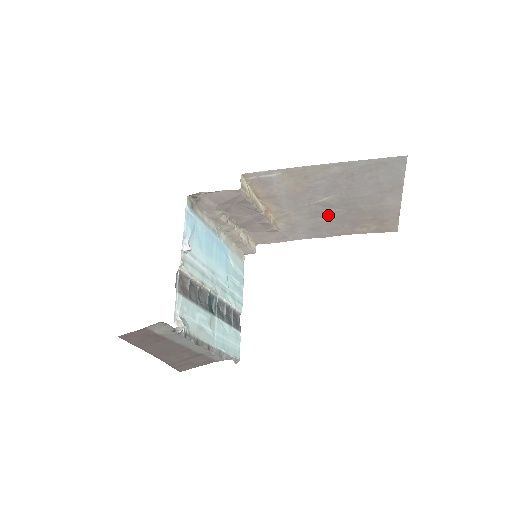
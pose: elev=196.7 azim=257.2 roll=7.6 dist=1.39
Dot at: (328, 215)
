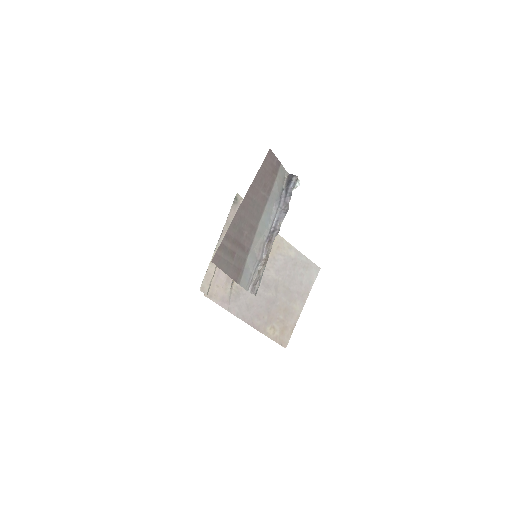
Dot at: (264, 296)
